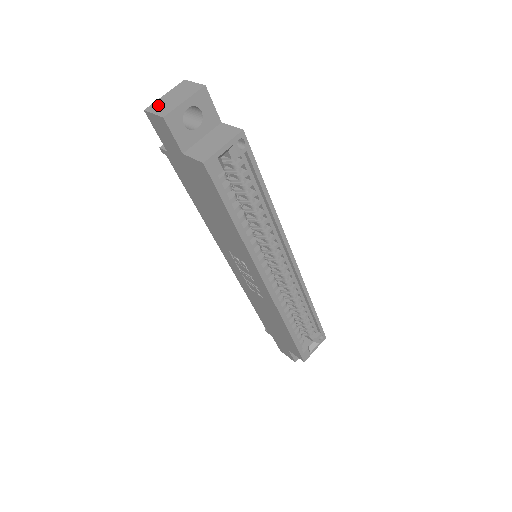
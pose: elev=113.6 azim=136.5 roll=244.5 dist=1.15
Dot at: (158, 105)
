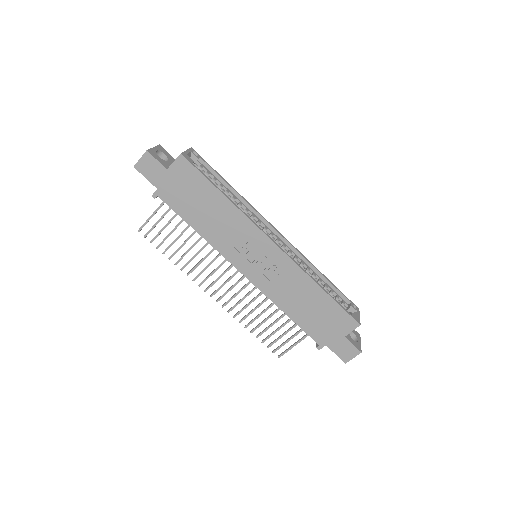
Dot at: occluded
